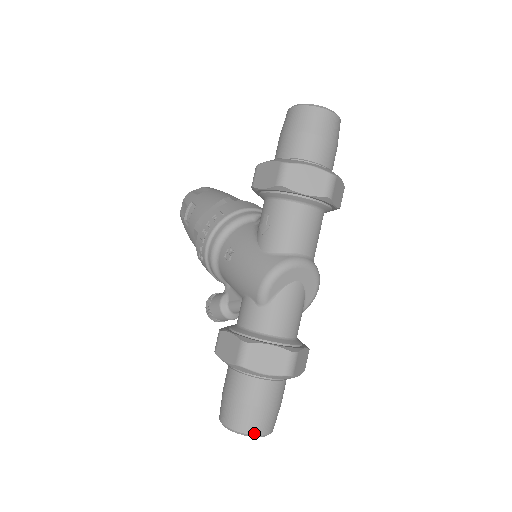
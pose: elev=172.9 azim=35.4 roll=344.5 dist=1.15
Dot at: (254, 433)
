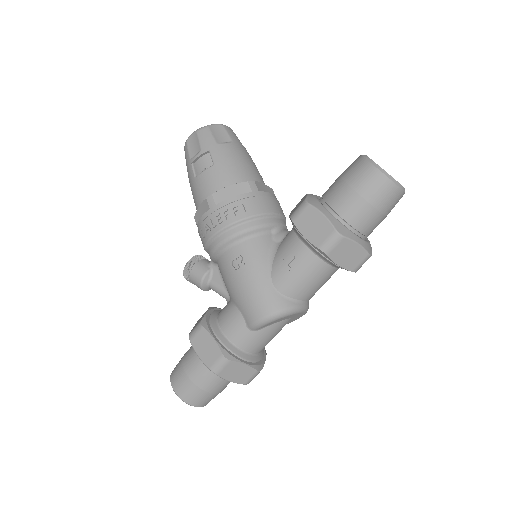
Dot at: (198, 406)
